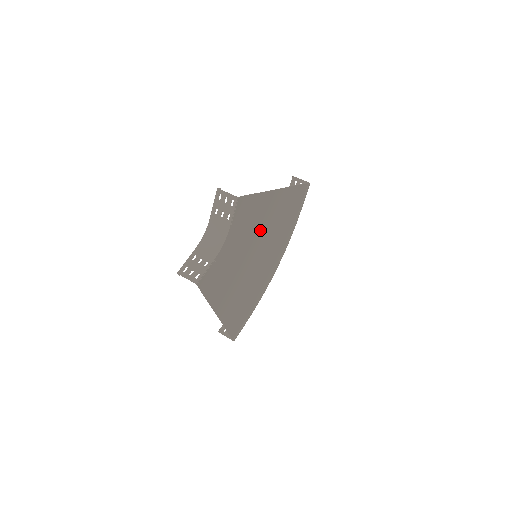
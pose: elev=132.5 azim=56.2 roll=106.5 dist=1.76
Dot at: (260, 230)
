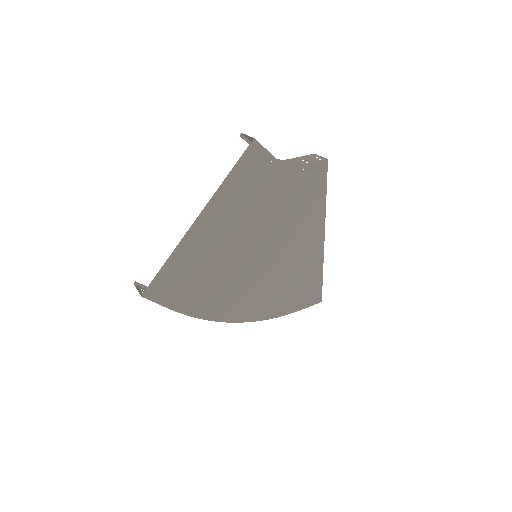
Dot at: (288, 234)
